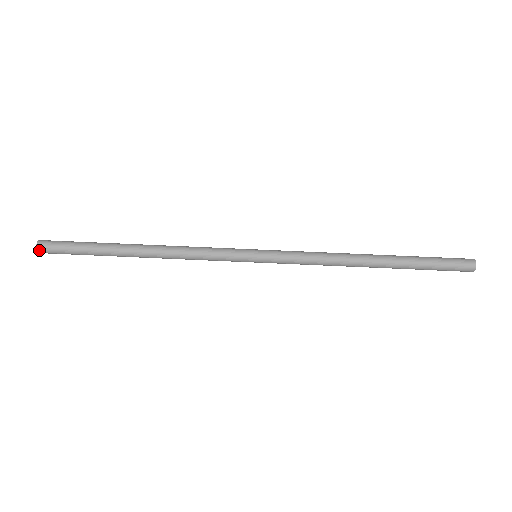
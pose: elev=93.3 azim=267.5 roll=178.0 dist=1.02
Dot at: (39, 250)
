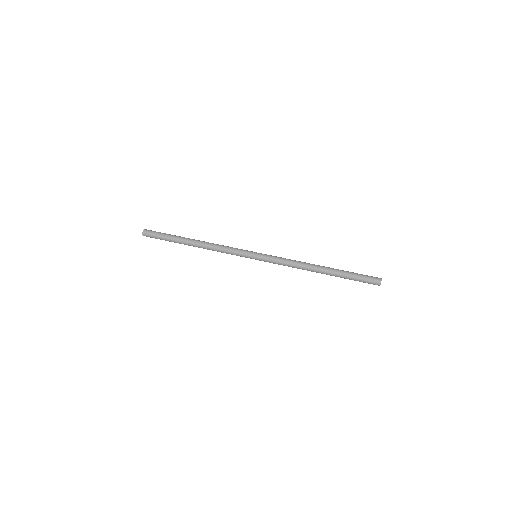
Dot at: (144, 234)
